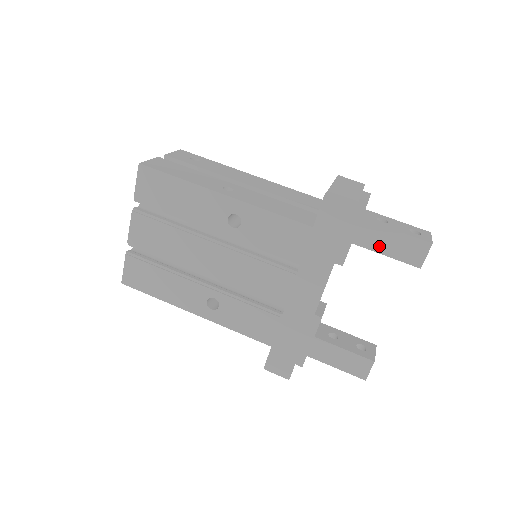
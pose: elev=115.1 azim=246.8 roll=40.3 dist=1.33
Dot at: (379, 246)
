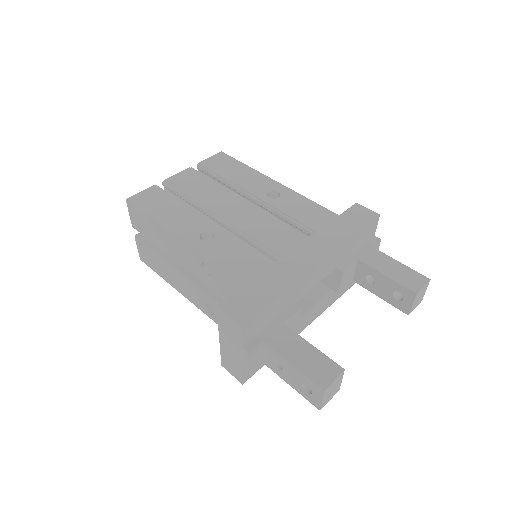
Dot at: (382, 268)
